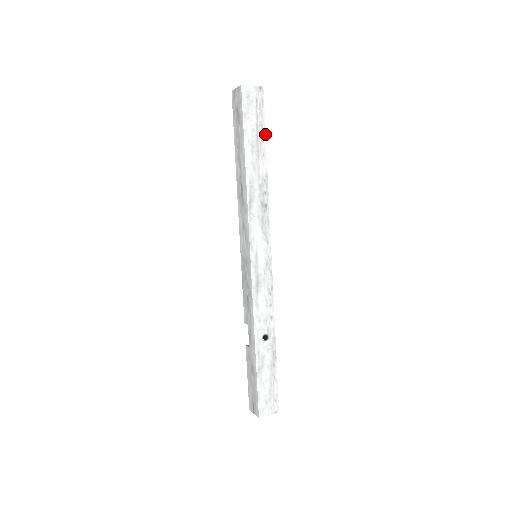
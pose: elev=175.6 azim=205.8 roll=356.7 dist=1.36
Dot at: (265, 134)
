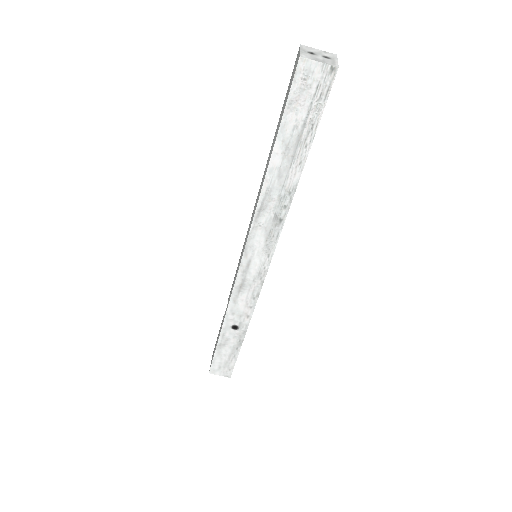
Dot at: (313, 137)
